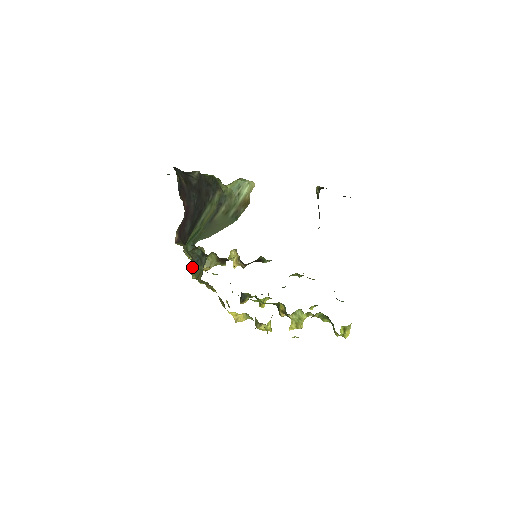
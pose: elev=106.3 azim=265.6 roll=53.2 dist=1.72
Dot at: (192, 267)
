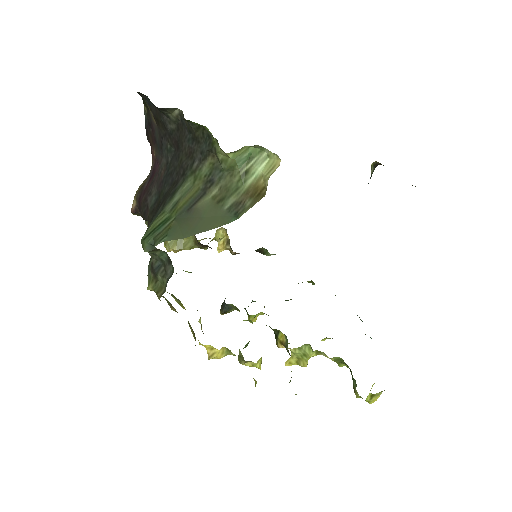
Dot at: (150, 270)
